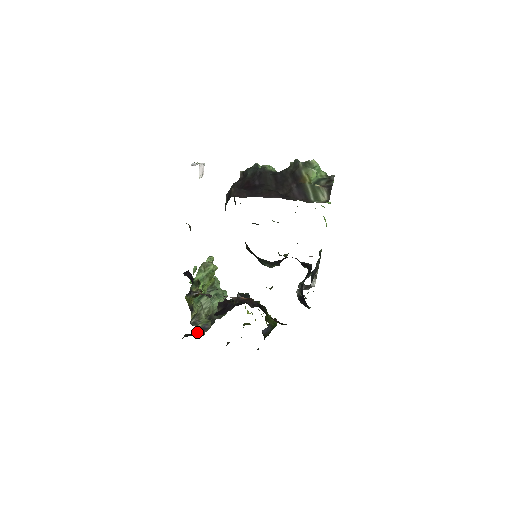
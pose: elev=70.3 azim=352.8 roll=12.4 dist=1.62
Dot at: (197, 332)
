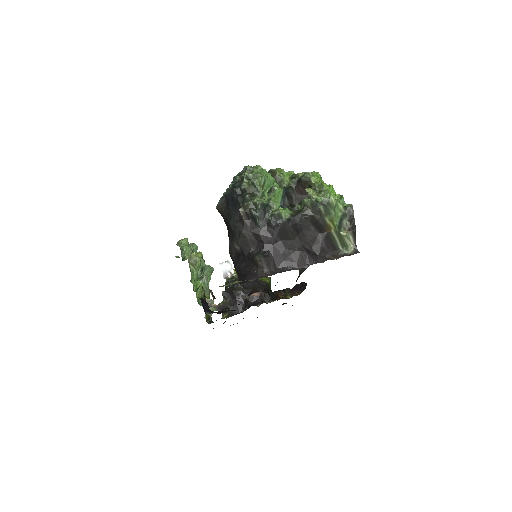
Dot at: occluded
